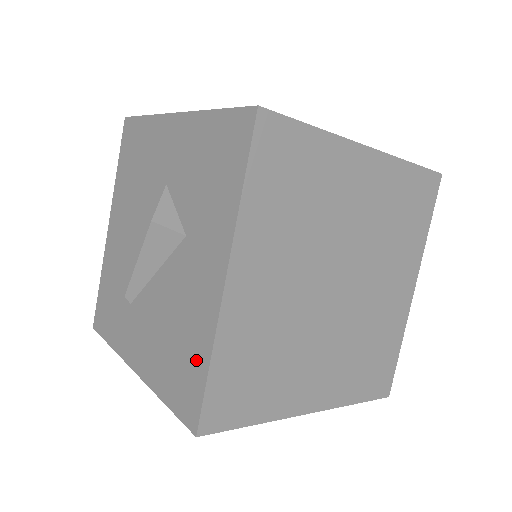
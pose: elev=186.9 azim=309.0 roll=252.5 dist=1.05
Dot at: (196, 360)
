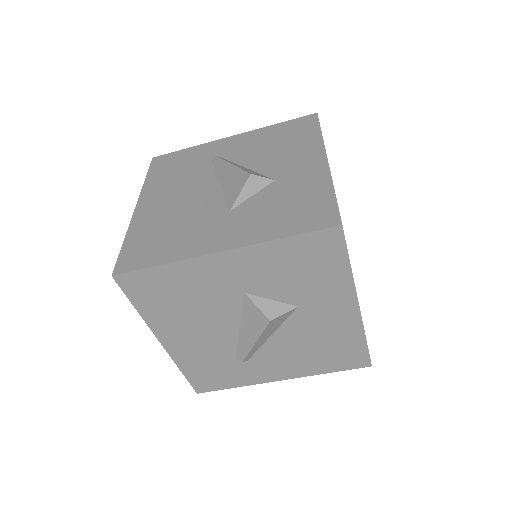
Dot at: (352, 345)
